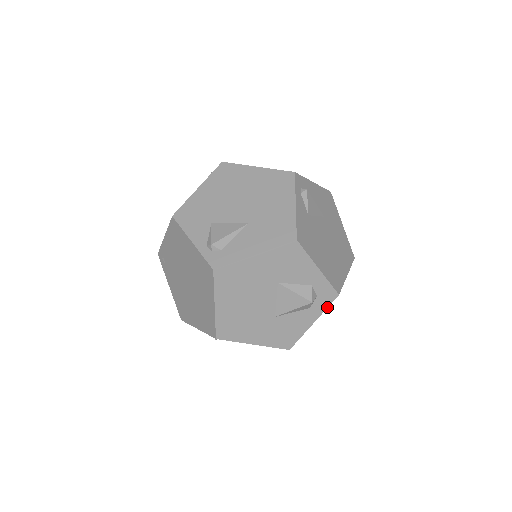
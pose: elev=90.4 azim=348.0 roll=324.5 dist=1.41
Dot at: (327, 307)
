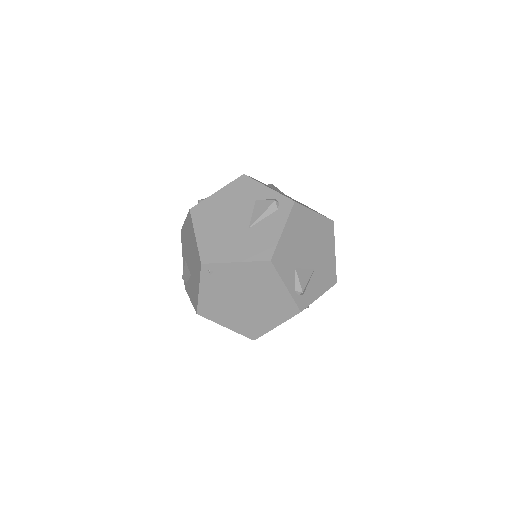
Dot at: occluded
